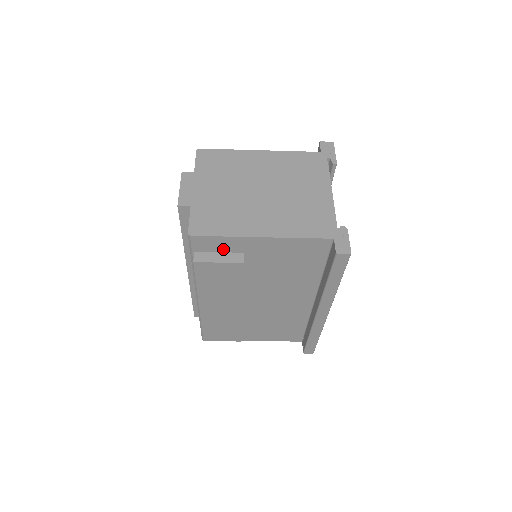
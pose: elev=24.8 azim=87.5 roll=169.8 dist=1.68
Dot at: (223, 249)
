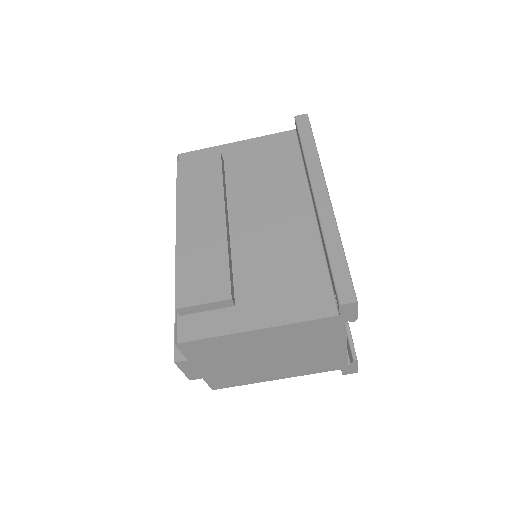
Dot at: occluded
